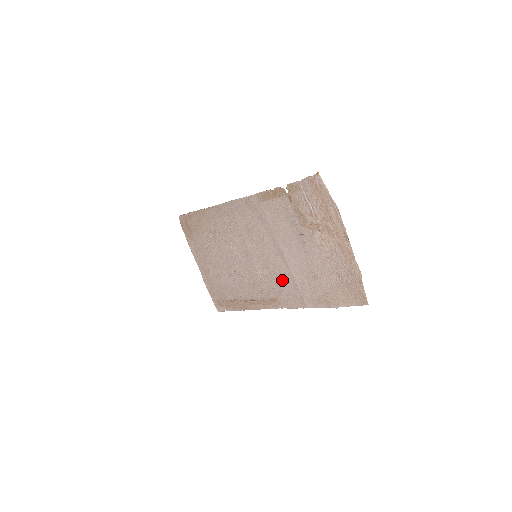
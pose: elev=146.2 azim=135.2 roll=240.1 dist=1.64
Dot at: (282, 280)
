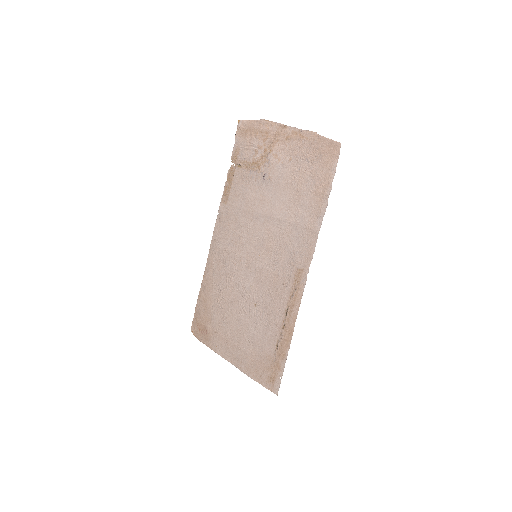
Dot at: (285, 241)
